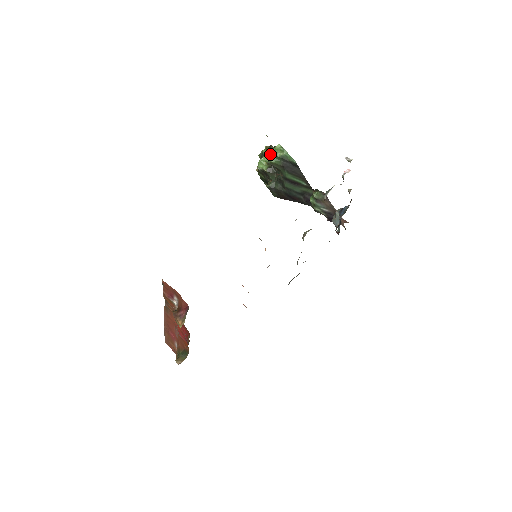
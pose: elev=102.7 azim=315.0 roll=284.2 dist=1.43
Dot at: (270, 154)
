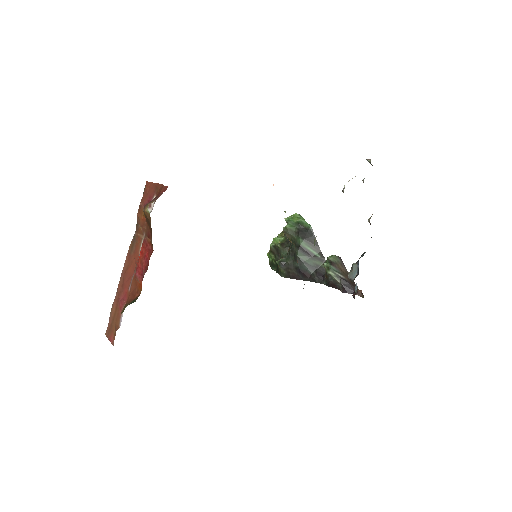
Dot at: (286, 220)
